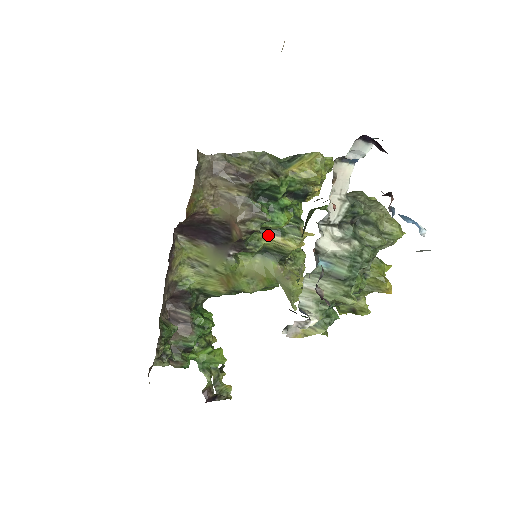
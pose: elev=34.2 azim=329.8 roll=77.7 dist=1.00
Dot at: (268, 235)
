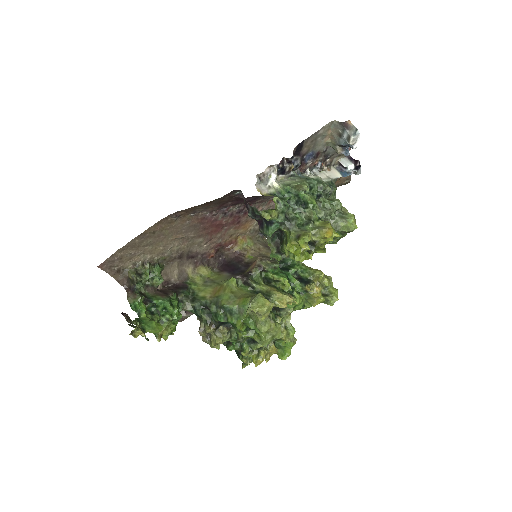
Dot at: (268, 285)
